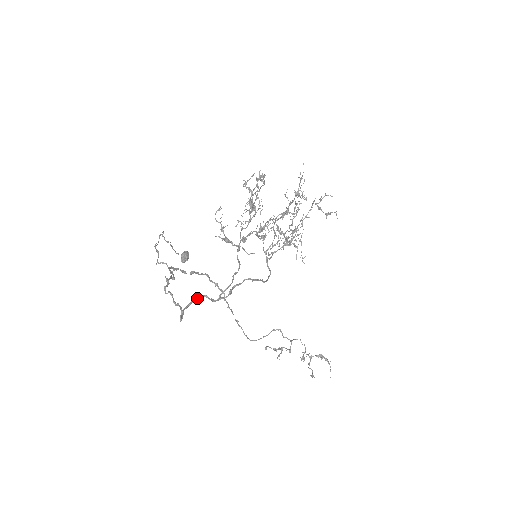
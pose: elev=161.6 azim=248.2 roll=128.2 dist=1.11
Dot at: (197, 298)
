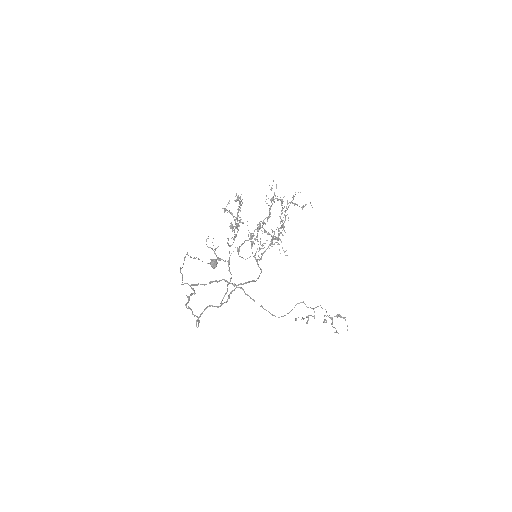
Dot at: (205, 309)
